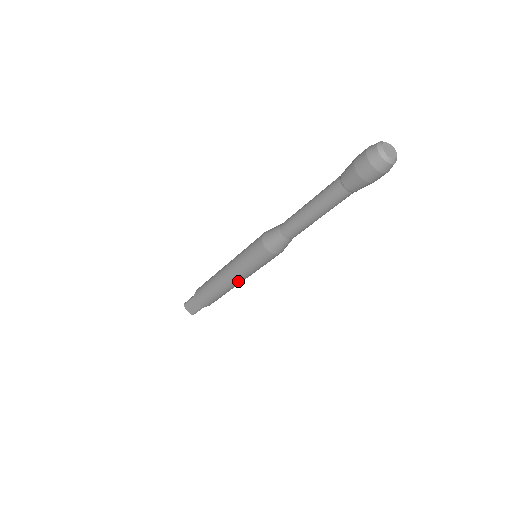
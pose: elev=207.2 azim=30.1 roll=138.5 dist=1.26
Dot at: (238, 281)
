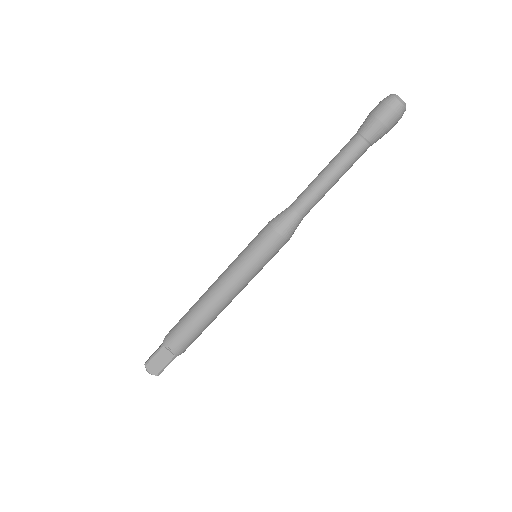
Dot at: (234, 294)
